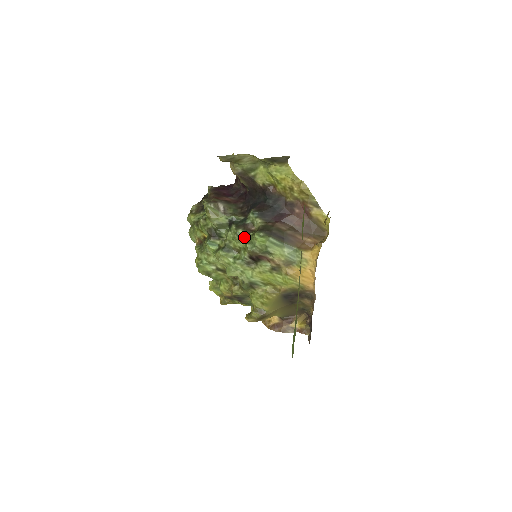
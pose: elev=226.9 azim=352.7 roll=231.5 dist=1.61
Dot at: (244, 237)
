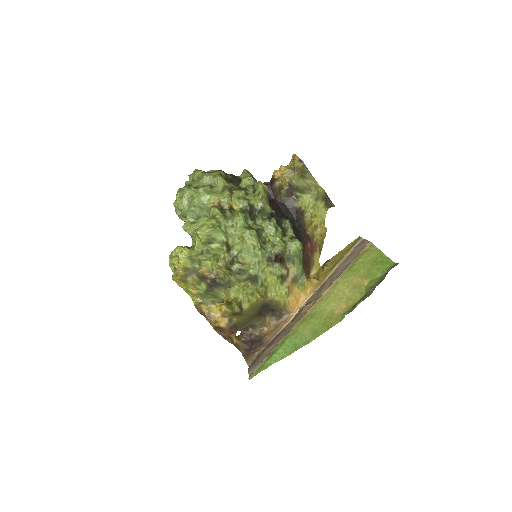
Dot at: (280, 235)
